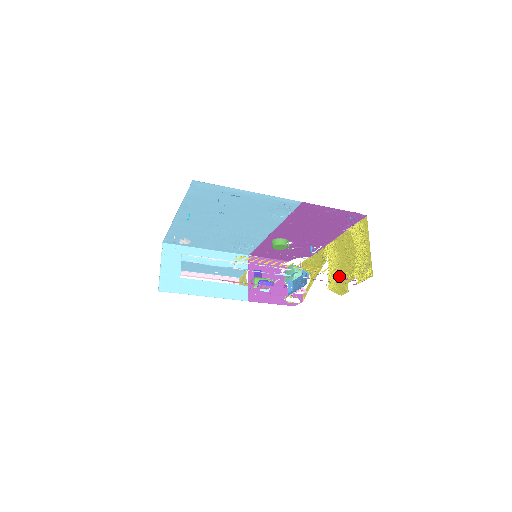
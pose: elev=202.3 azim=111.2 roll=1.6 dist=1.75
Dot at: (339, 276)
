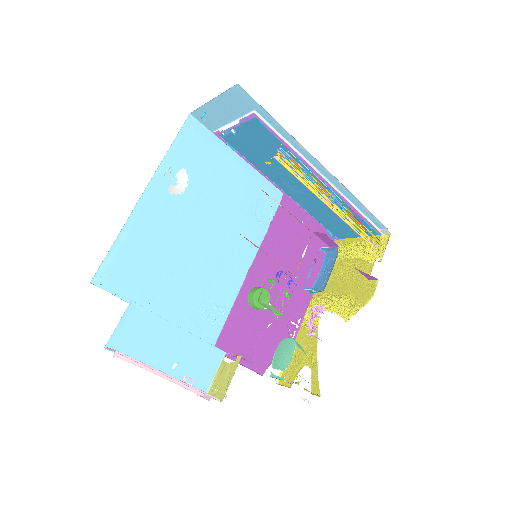
Dot at: (351, 295)
